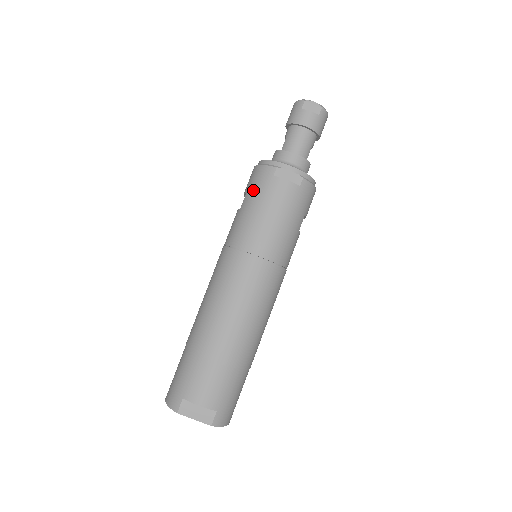
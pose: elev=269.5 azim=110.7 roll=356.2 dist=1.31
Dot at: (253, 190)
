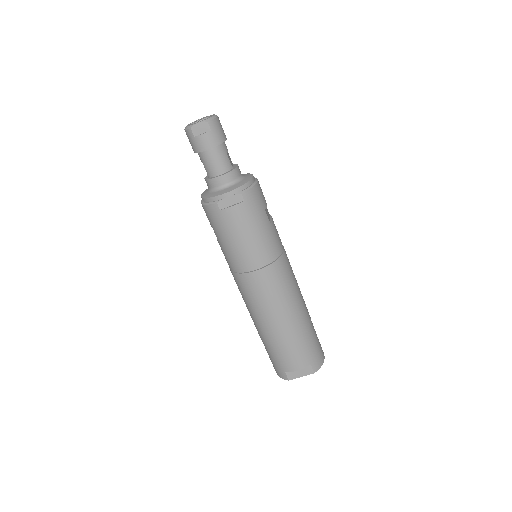
Dot at: (215, 227)
